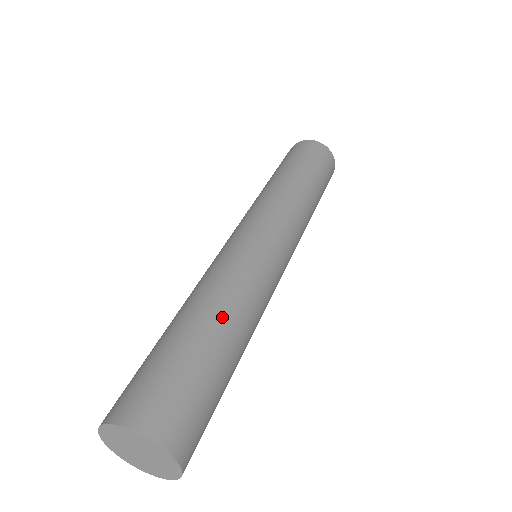
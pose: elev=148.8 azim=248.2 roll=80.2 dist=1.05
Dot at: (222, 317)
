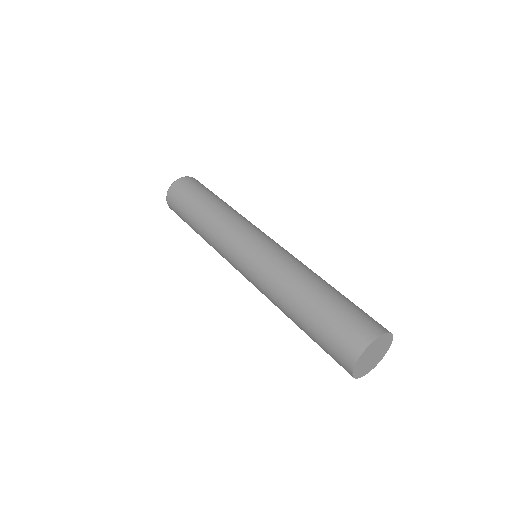
Dot at: (318, 279)
